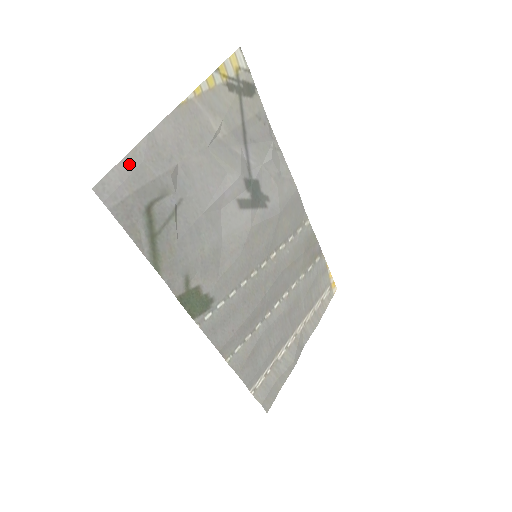
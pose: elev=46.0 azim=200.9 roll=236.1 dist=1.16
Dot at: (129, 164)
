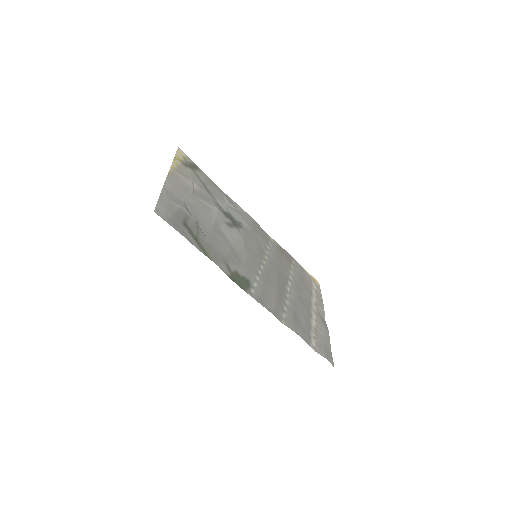
Dot at: (163, 201)
